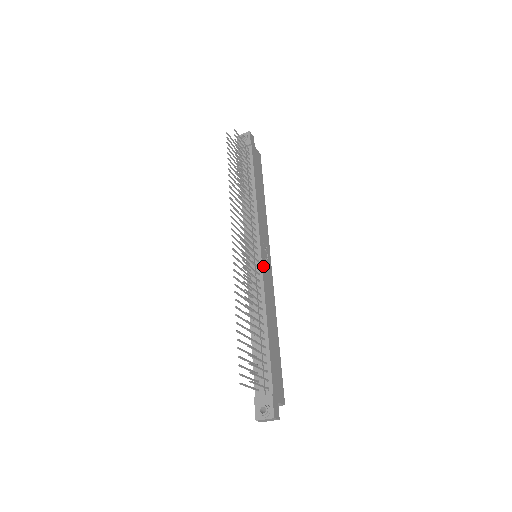
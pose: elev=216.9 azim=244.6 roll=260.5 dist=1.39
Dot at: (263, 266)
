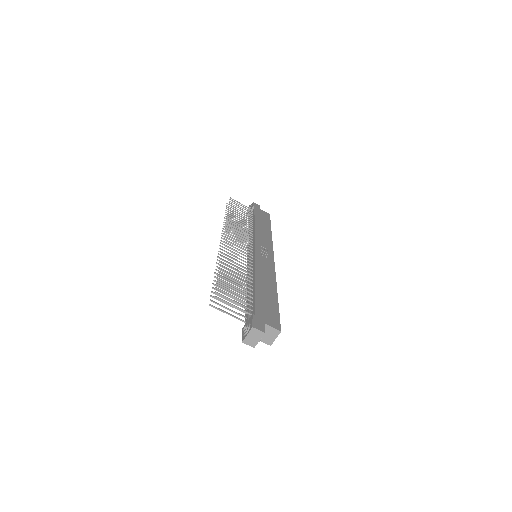
Dot at: (257, 254)
